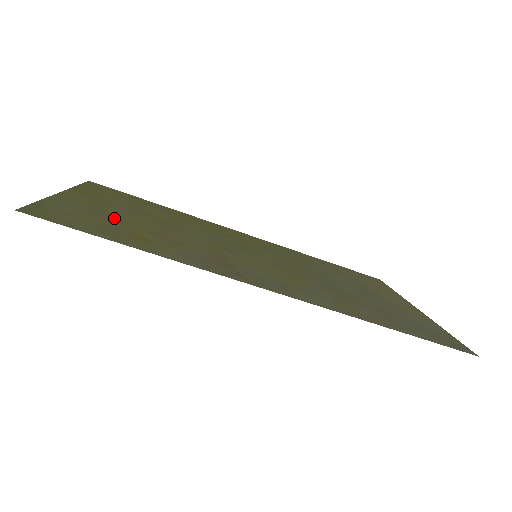
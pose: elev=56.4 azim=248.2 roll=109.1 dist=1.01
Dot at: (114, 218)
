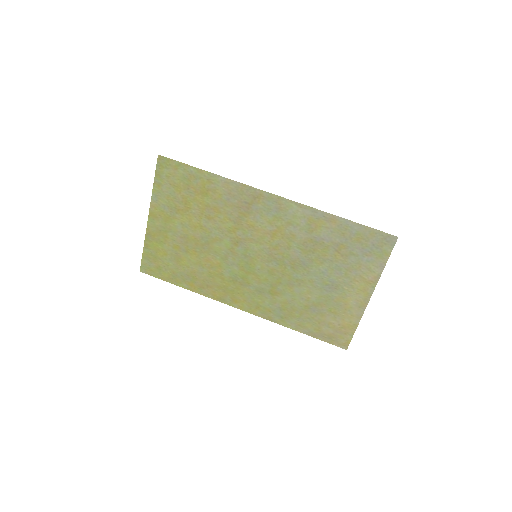
Dot at: (183, 208)
